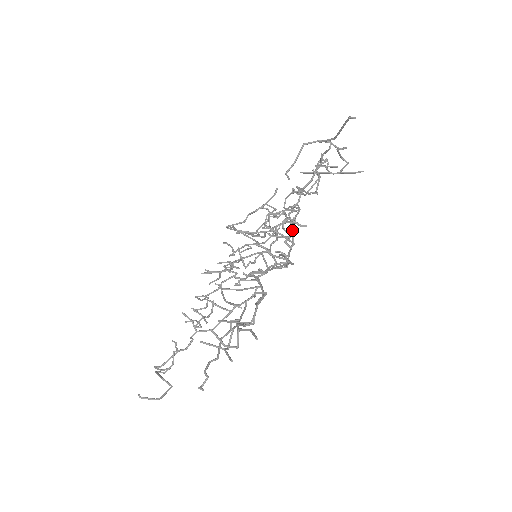
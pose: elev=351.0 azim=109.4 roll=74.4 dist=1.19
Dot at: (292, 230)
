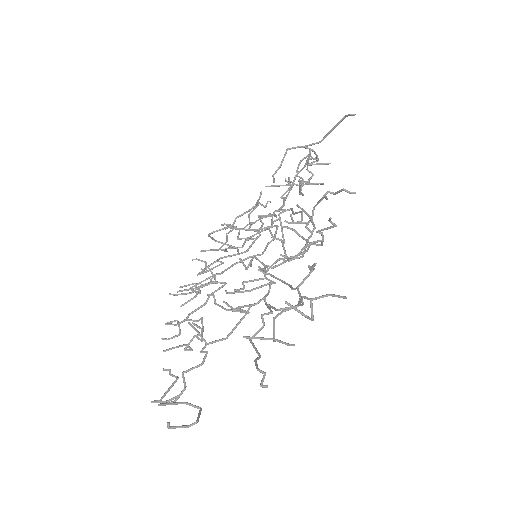
Dot at: (302, 220)
